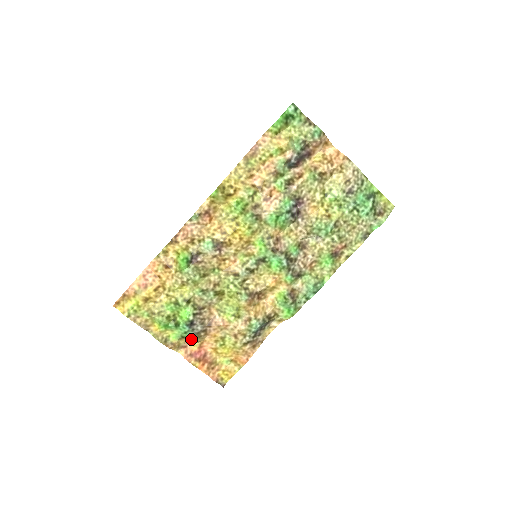
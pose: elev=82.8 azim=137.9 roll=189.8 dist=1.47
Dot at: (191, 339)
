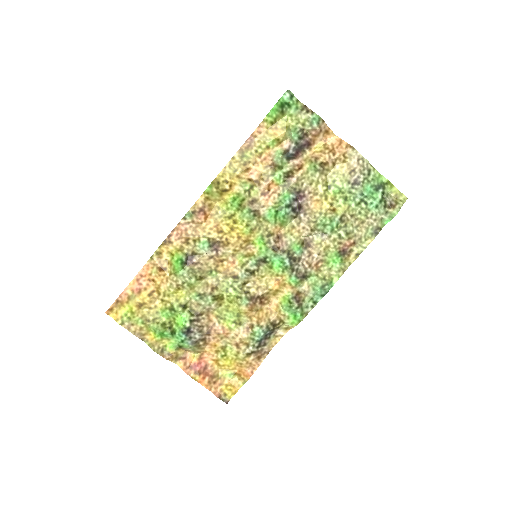
Dot at: (189, 349)
